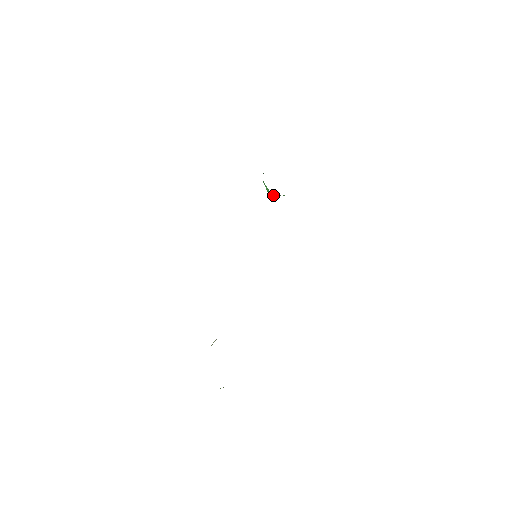
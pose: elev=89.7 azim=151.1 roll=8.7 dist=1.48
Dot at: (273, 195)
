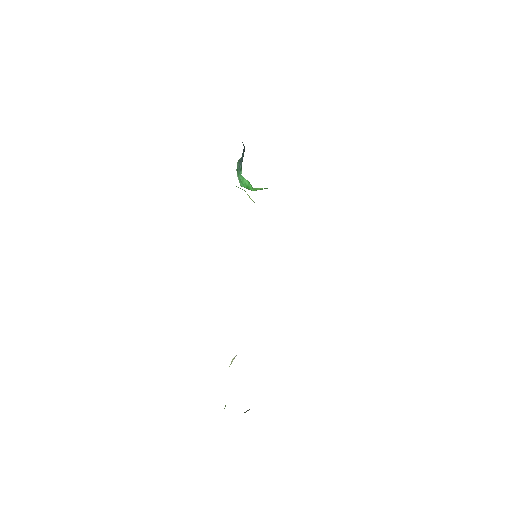
Dot at: (254, 190)
